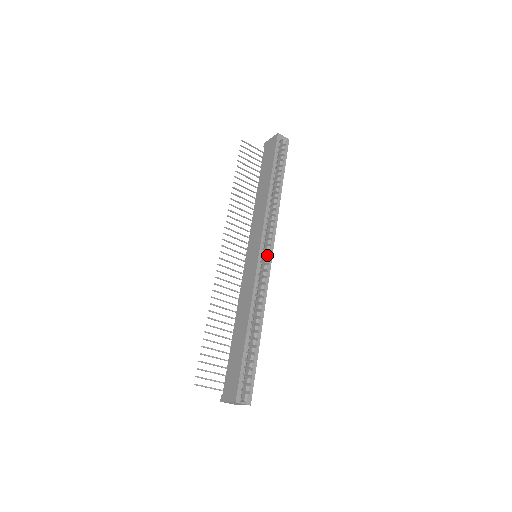
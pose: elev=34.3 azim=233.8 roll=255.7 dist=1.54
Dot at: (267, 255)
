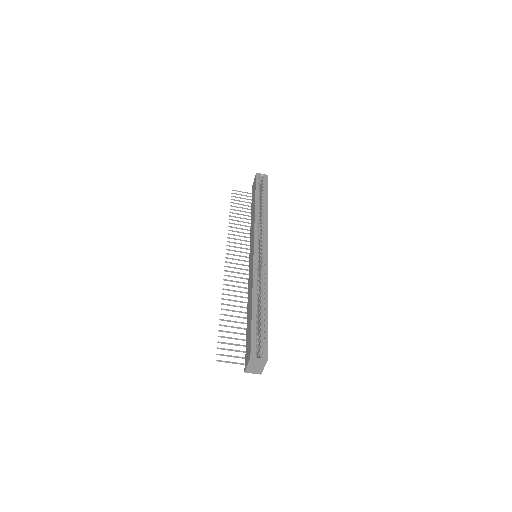
Dot at: (262, 249)
